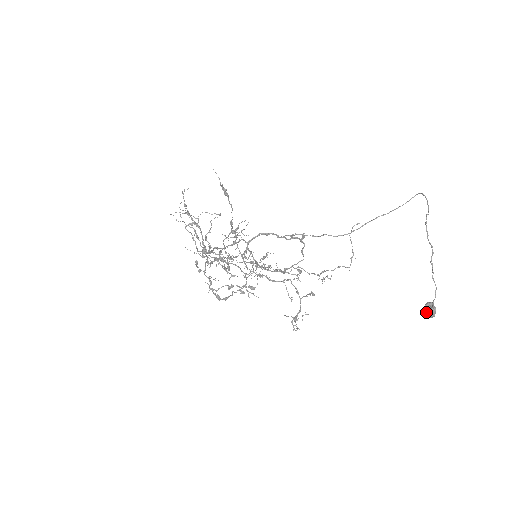
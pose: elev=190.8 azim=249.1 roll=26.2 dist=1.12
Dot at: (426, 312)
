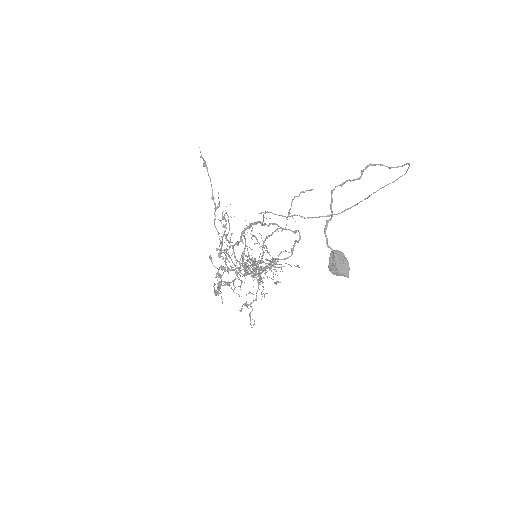
Dot at: (330, 263)
